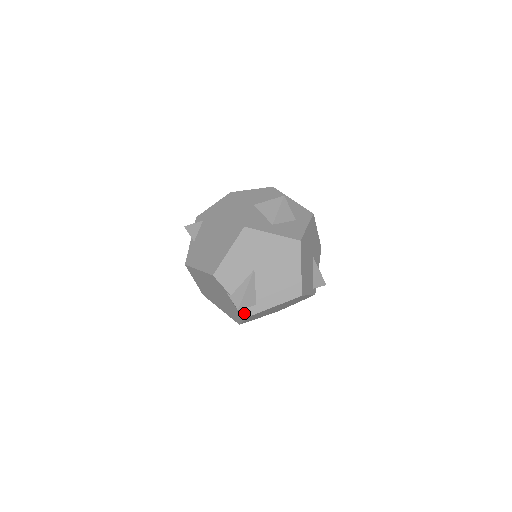
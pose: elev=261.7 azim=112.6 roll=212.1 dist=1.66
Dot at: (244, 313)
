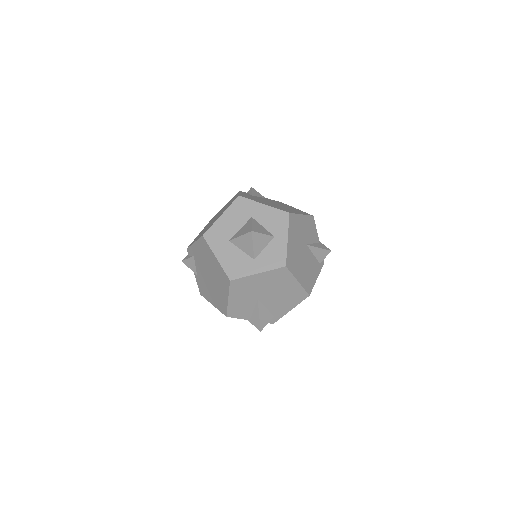
Dot at: occluded
